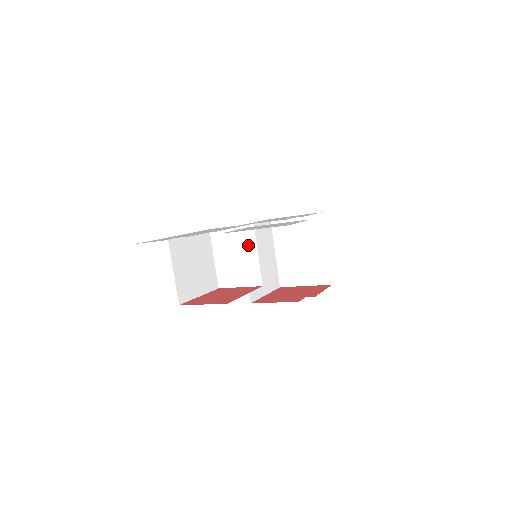
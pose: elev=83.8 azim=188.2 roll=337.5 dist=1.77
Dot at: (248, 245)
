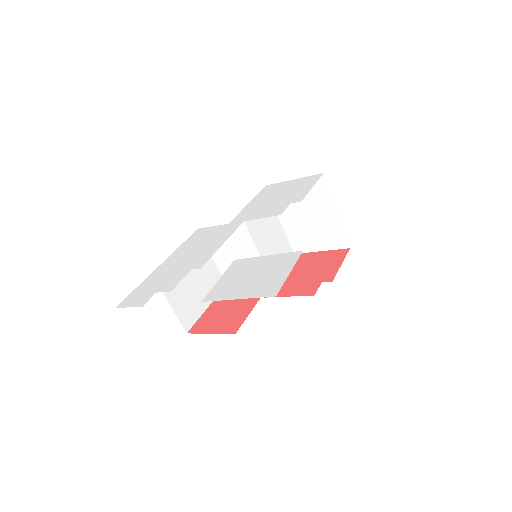
Dot at: (244, 243)
